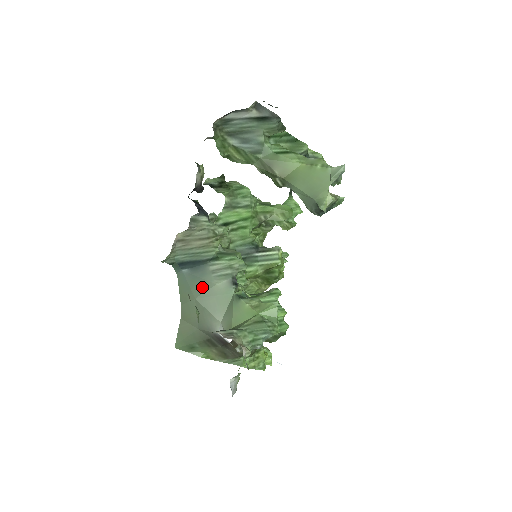
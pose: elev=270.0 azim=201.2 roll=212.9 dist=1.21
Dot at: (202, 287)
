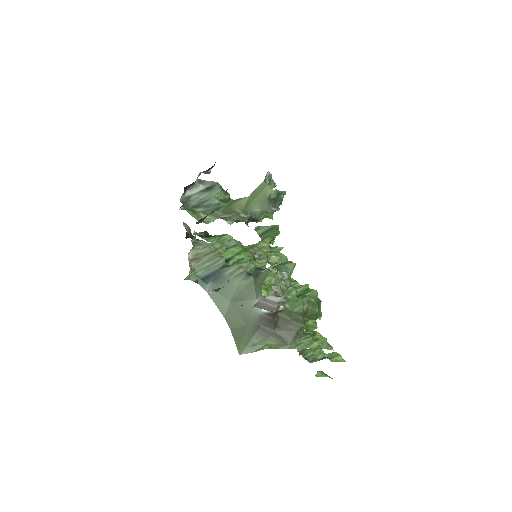
Dot at: (229, 290)
